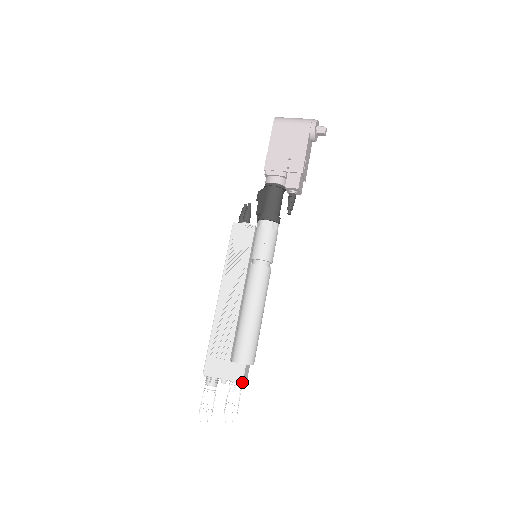
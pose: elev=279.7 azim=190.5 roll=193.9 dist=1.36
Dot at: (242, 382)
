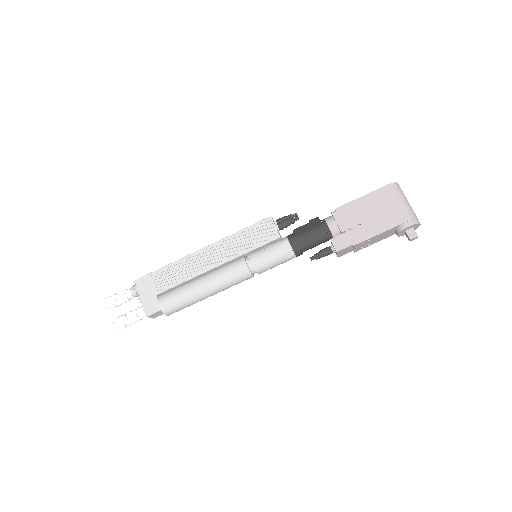
Dot at: (147, 316)
